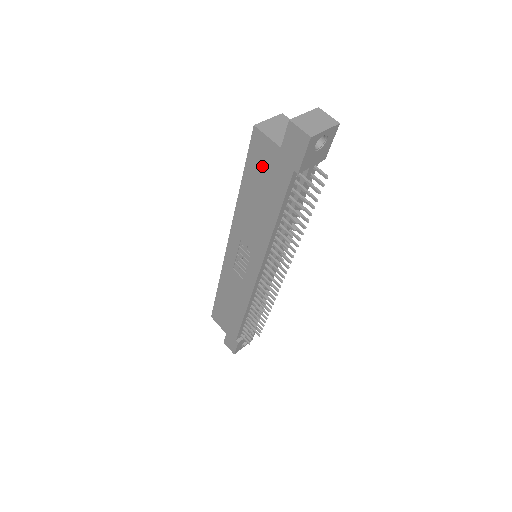
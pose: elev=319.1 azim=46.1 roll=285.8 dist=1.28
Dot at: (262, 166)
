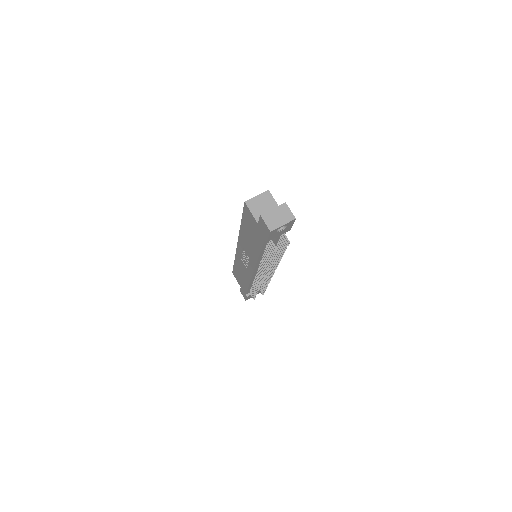
Dot at: (250, 224)
